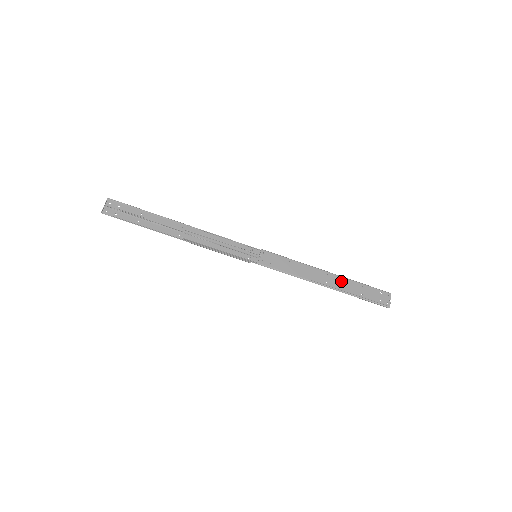
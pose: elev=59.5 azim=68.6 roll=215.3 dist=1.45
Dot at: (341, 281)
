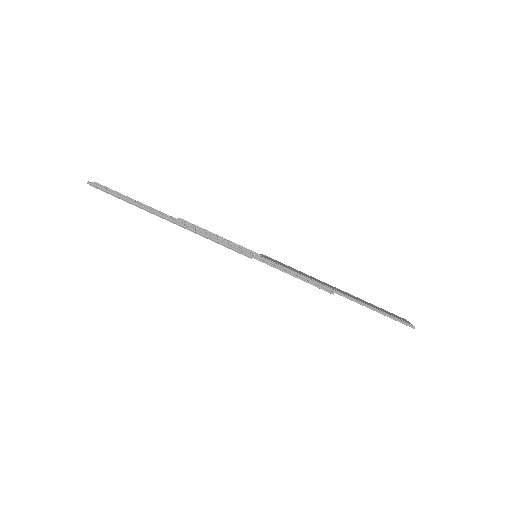
Dot at: (352, 296)
